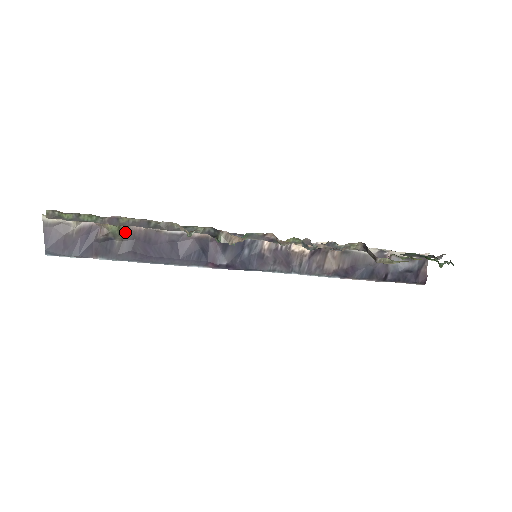
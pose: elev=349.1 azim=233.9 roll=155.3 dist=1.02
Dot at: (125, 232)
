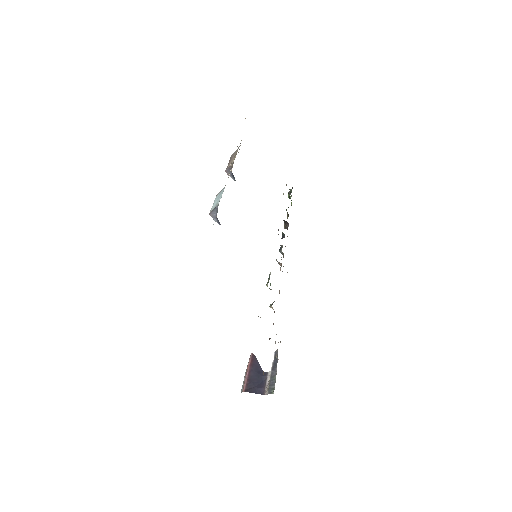
Dot at: occluded
